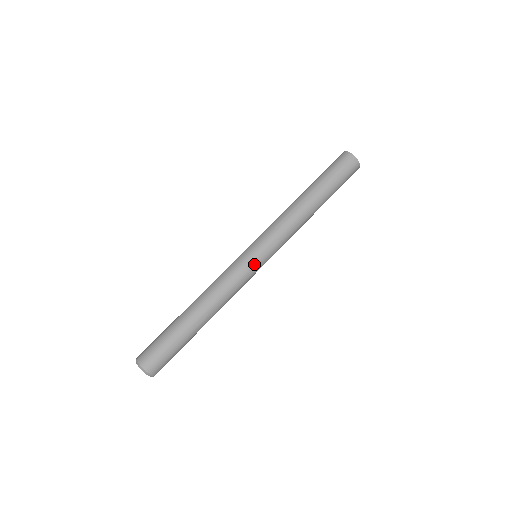
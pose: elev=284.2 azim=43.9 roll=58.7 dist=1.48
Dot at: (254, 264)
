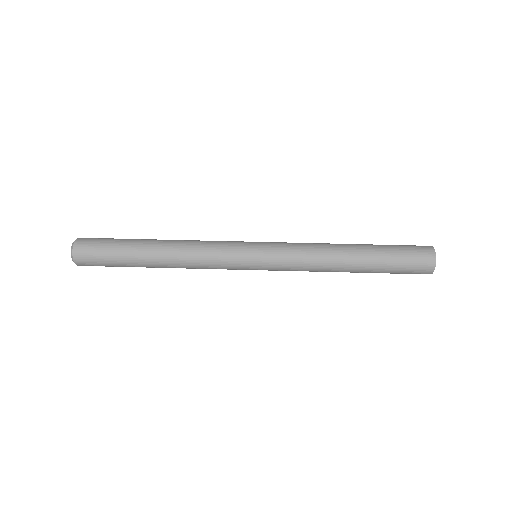
Dot at: (245, 244)
